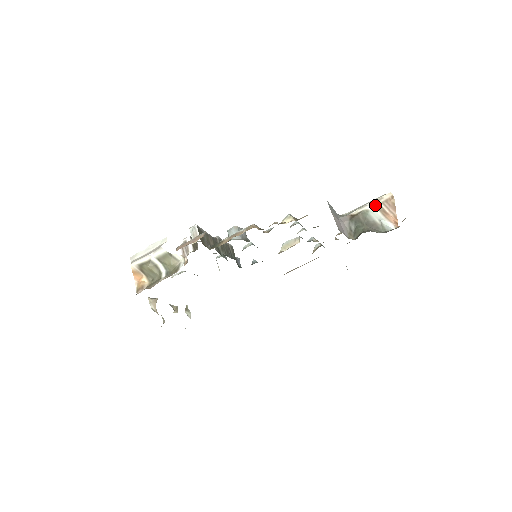
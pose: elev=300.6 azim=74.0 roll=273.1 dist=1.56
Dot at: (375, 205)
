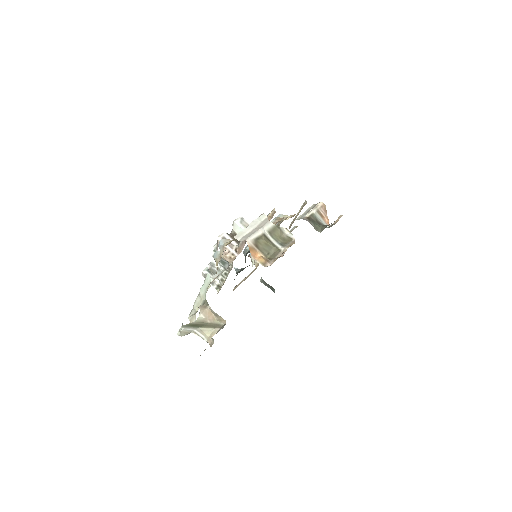
Dot at: (316, 210)
